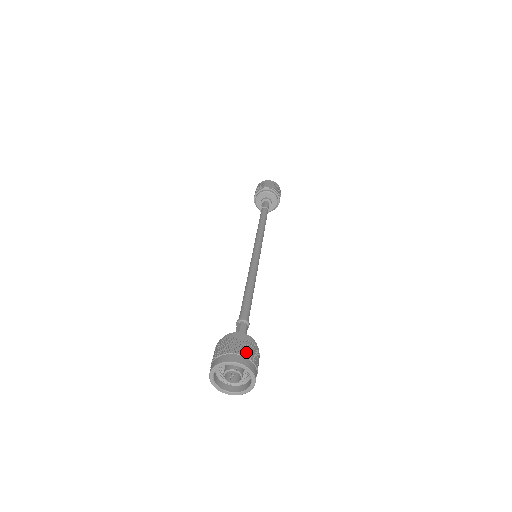
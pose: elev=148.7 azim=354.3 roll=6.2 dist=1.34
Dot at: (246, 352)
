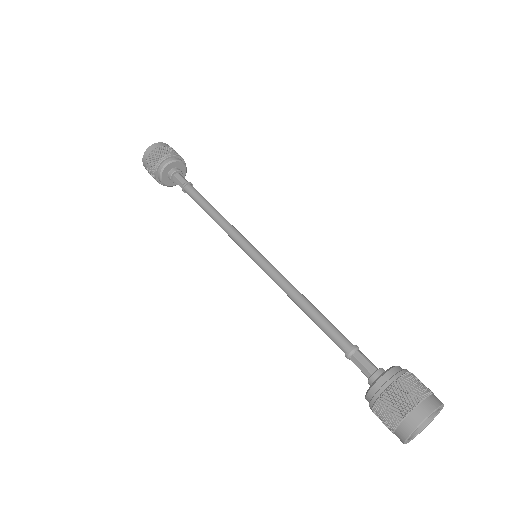
Dot at: (428, 388)
